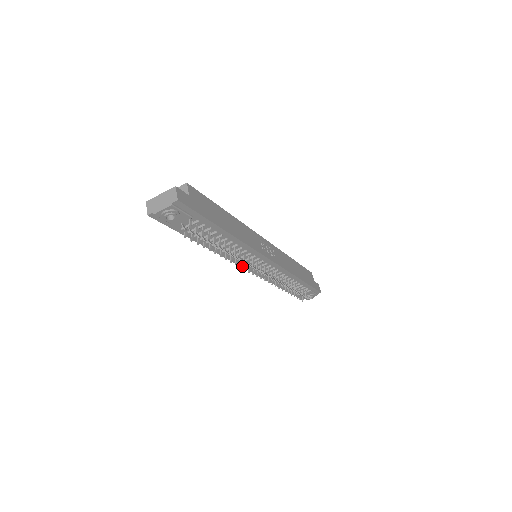
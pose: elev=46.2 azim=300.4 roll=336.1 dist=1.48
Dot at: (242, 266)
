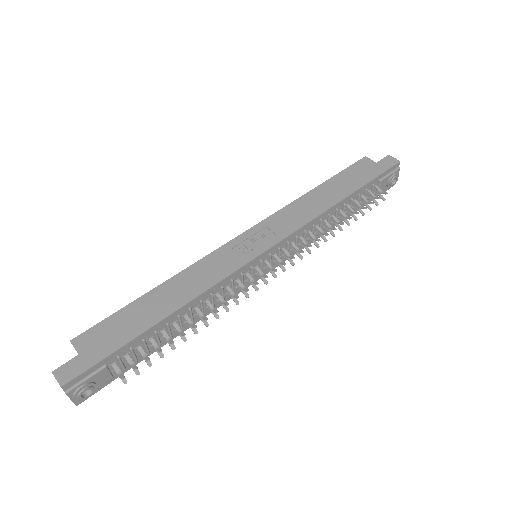
Dot at: occluded
